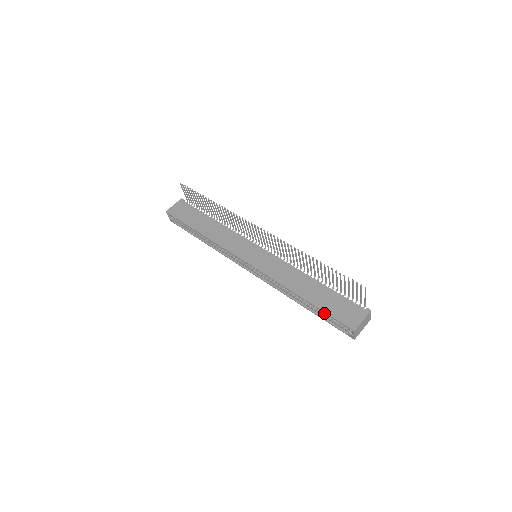
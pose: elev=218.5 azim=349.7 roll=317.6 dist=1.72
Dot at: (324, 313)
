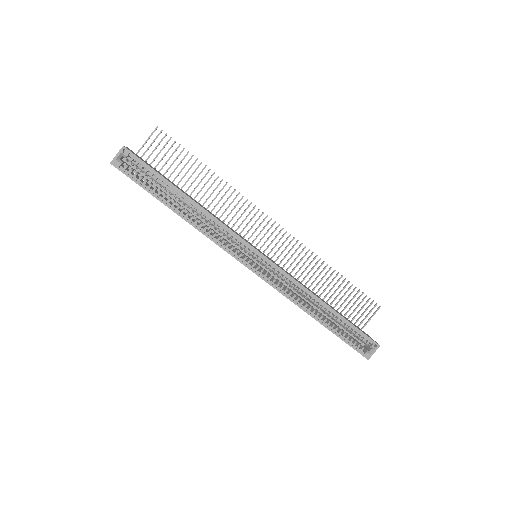
Dot at: (342, 330)
